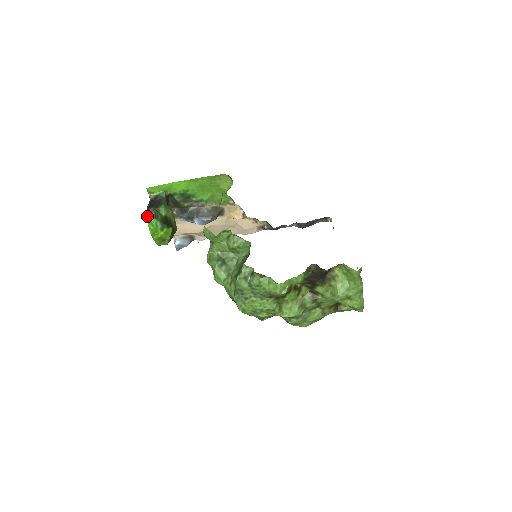
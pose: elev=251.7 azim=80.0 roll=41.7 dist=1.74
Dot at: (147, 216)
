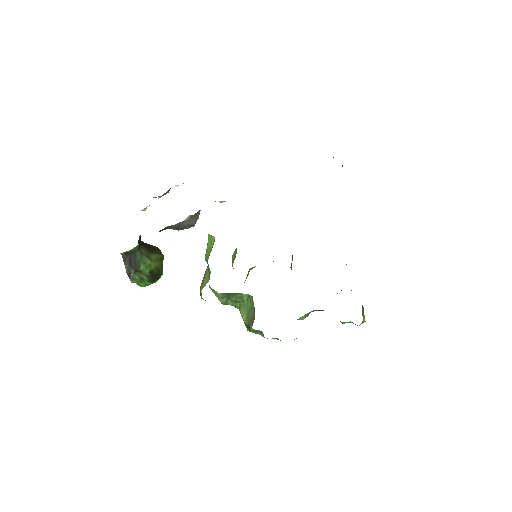
Dot at: occluded
